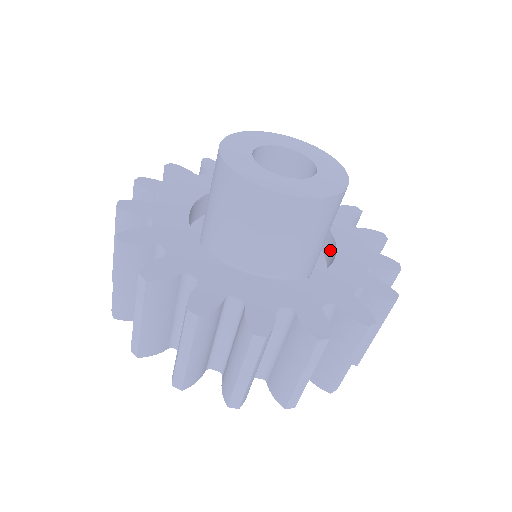
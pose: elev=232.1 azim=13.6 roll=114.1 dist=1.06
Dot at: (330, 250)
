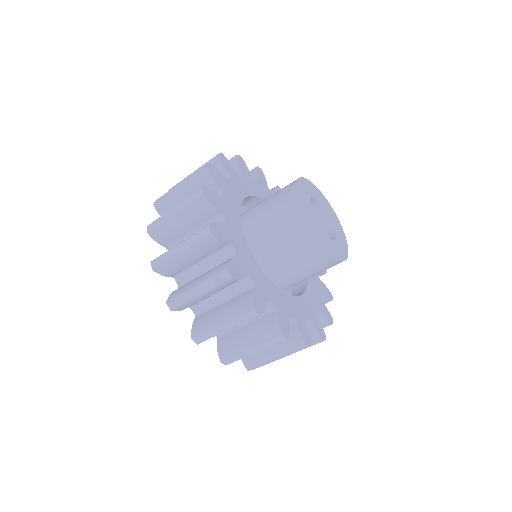
Dot at: occluded
